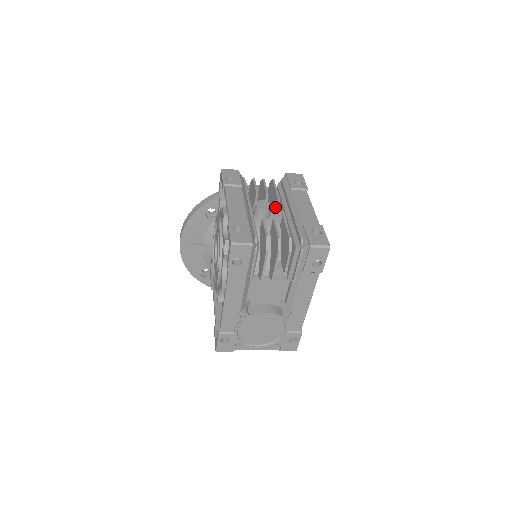
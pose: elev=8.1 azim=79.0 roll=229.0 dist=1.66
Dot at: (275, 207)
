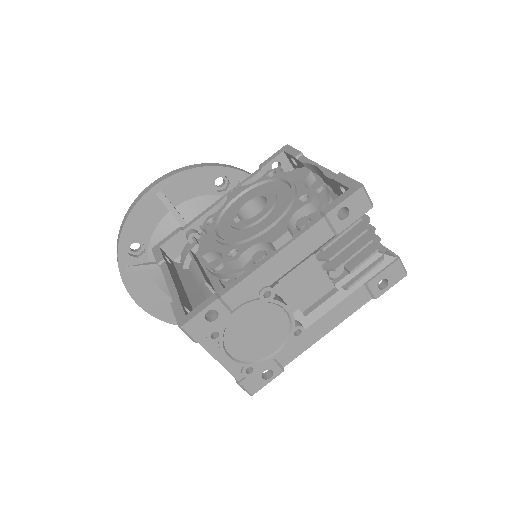
Dot at: occluded
